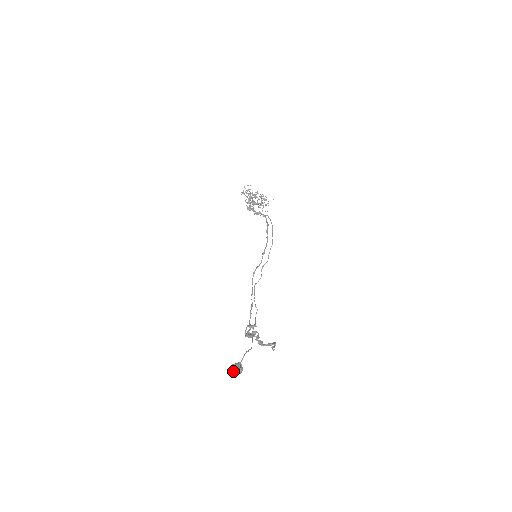
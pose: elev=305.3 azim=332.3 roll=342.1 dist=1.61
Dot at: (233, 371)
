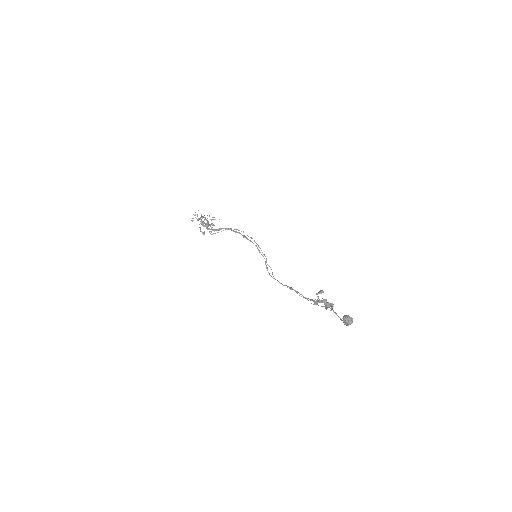
Dot at: (348, 322)
